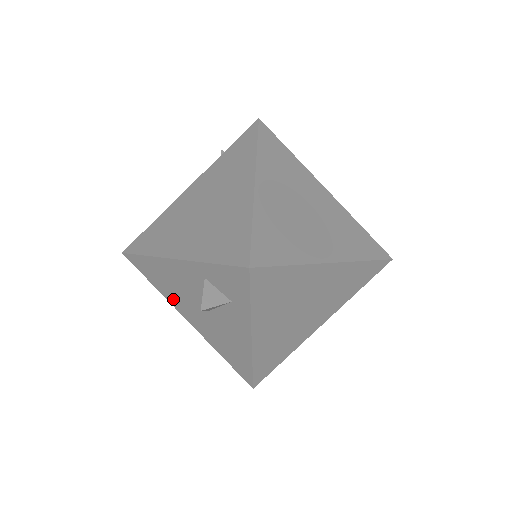
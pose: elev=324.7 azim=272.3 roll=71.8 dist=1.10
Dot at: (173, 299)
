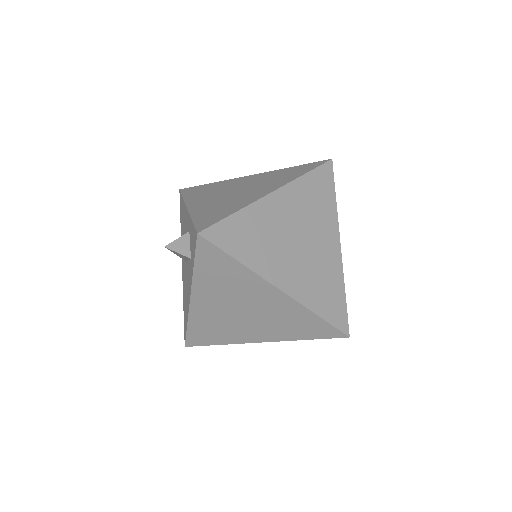
Dot at: occluded
